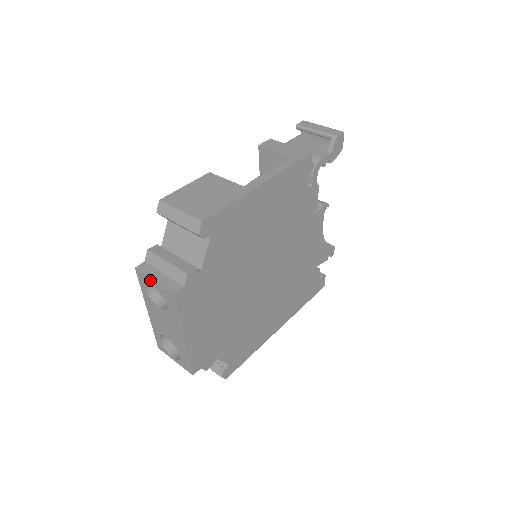
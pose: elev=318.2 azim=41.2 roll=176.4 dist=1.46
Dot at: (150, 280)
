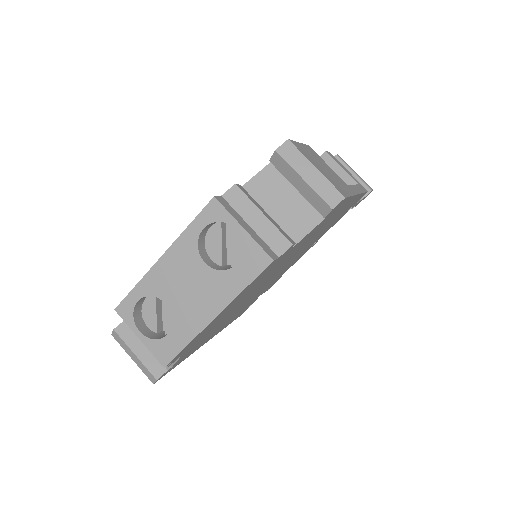
Dot at: (234, 224)
